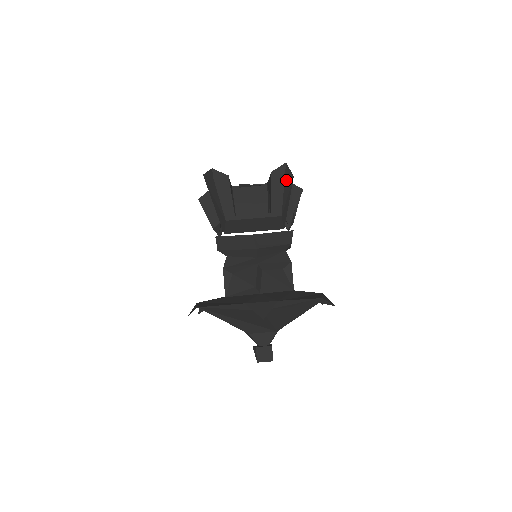
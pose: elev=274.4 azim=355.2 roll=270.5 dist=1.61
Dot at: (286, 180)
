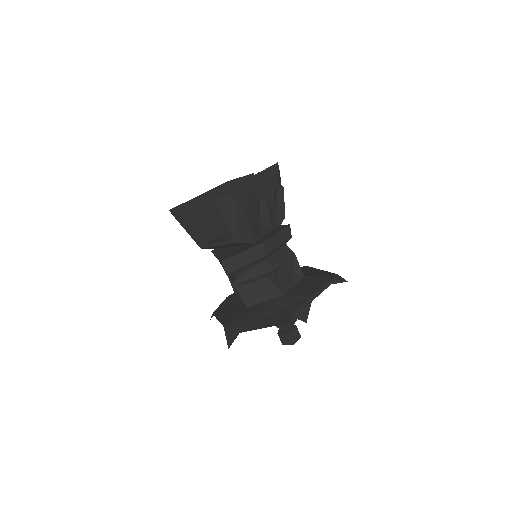
Dot at: (224, 210)
